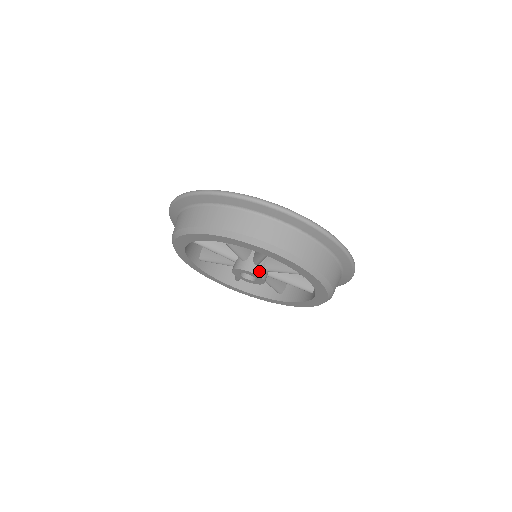
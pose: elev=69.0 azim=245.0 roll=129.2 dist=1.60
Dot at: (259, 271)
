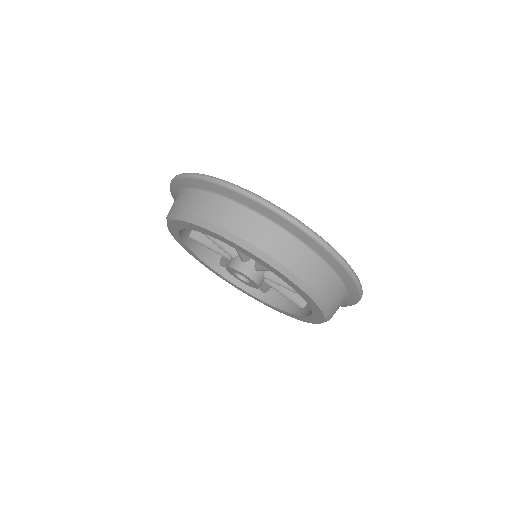
Dot at: (257, 278)
